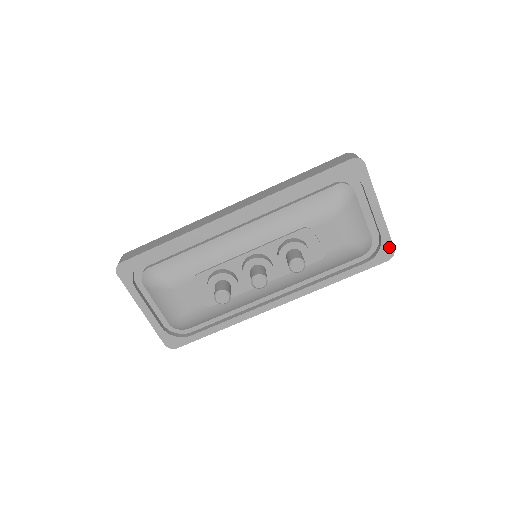
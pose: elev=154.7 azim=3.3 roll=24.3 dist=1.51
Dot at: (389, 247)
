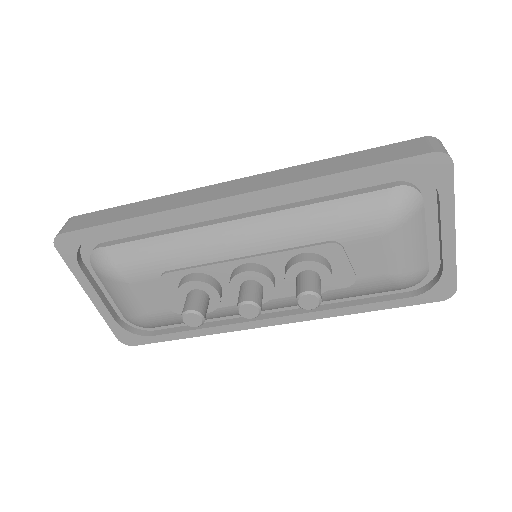
Dot at: (450, 284)
